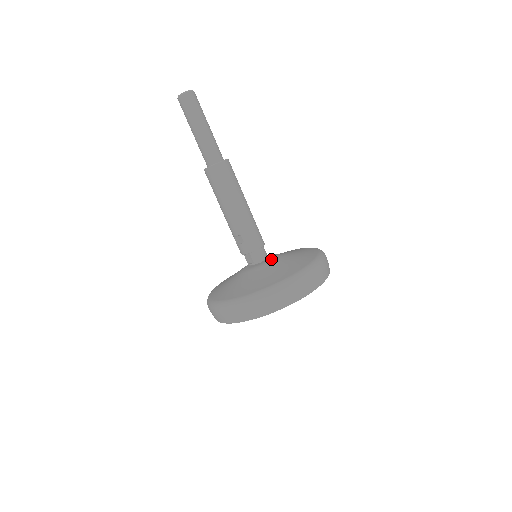
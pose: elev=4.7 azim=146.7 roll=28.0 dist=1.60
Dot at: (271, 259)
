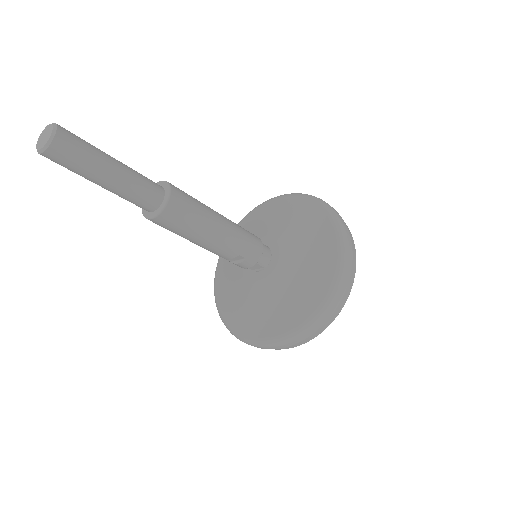
Dot at: (278, 249)
